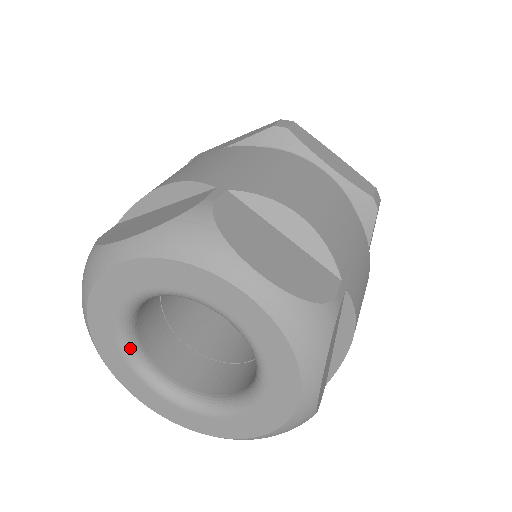
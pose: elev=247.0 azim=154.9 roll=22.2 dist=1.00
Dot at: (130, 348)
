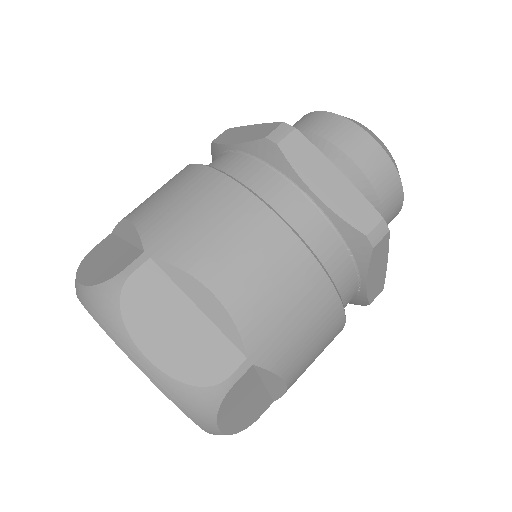
Dot at: occluded
